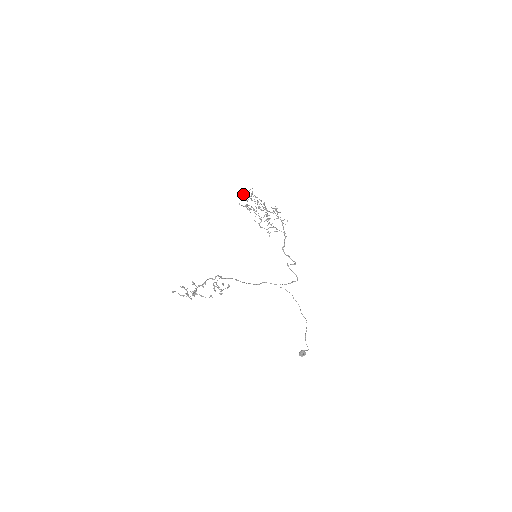
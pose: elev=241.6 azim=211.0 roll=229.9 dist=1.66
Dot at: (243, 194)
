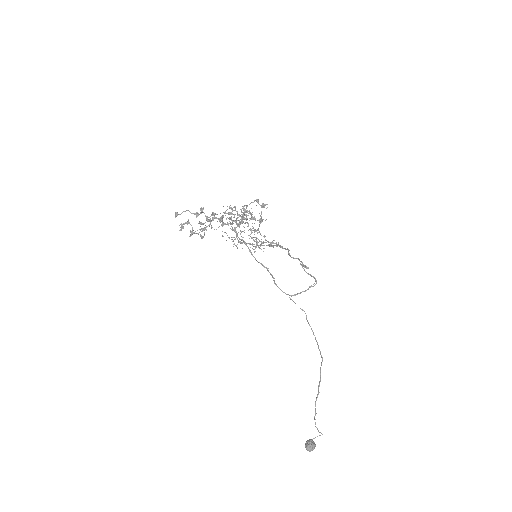
Dot at: (217, 221)
